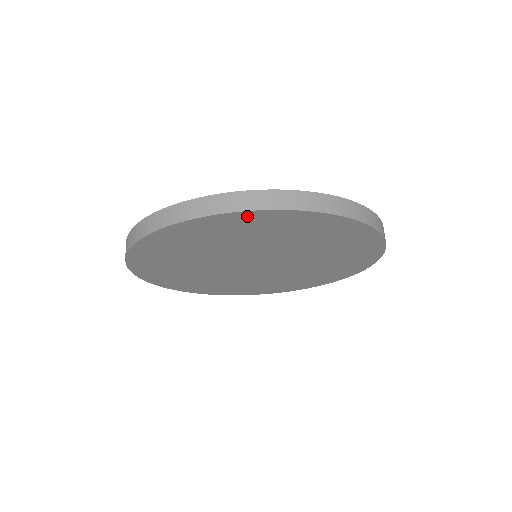
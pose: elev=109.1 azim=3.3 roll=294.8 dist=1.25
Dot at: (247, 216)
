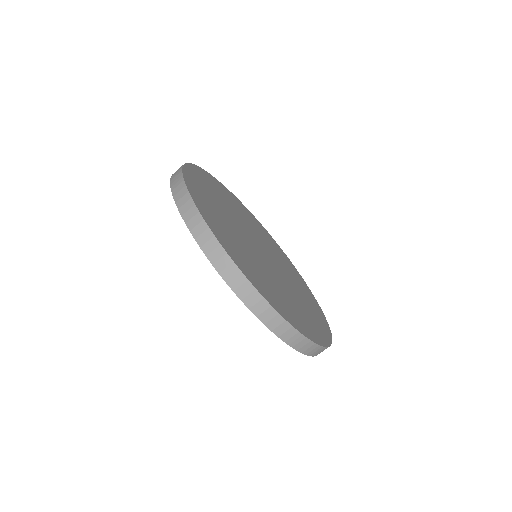
Dot at: occluded
